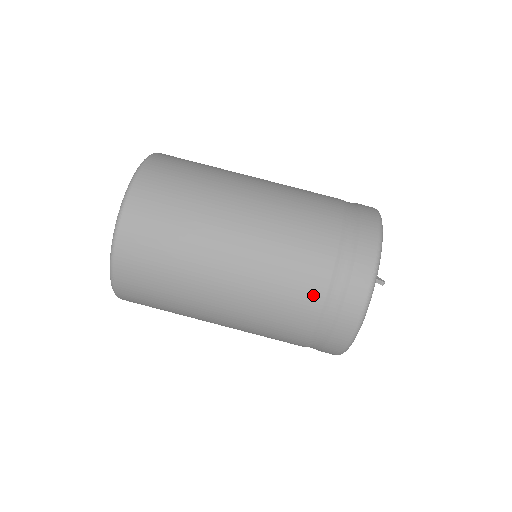
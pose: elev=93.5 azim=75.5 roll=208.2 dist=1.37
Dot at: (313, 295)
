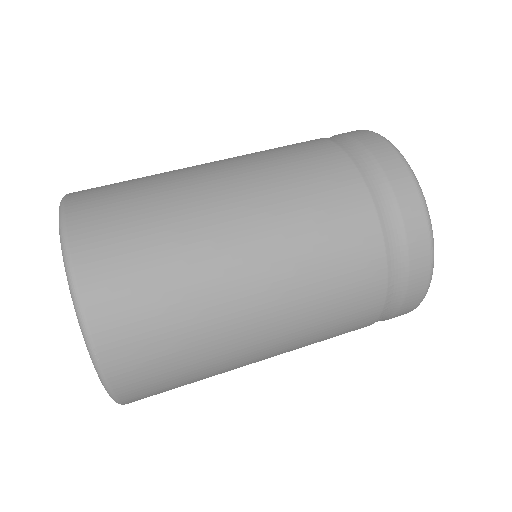
Dot at: (361, 214)
